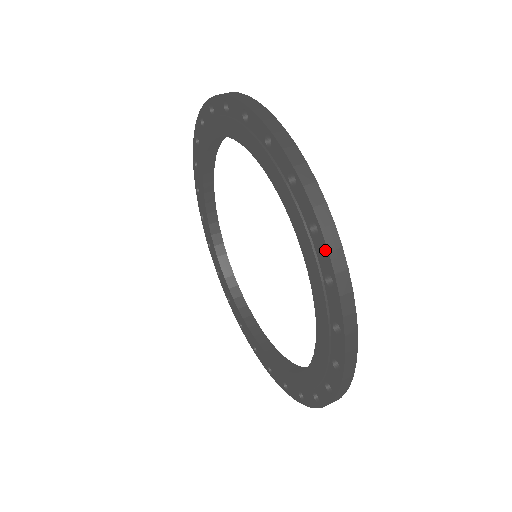
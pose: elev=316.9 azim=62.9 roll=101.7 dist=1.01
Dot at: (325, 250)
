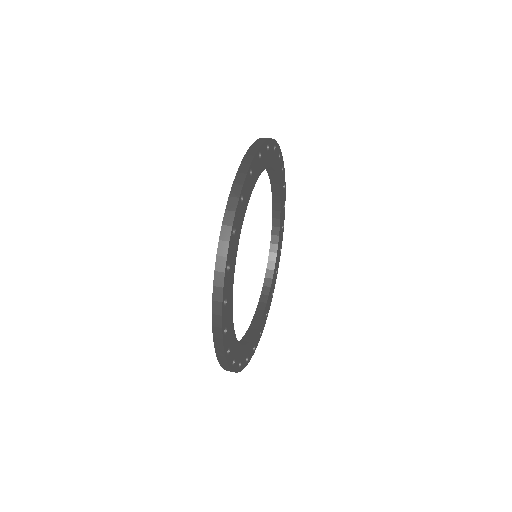
Dot at: (215, 343)
